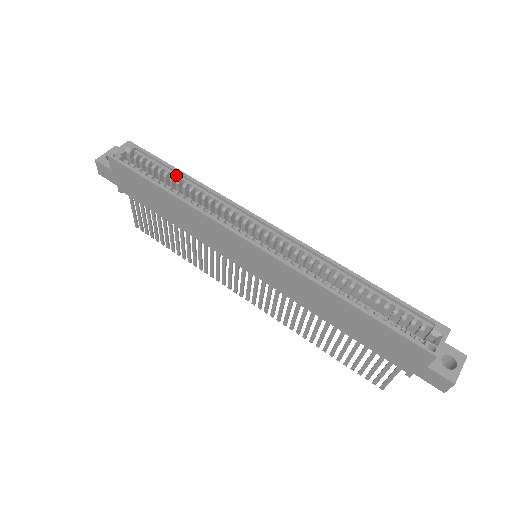
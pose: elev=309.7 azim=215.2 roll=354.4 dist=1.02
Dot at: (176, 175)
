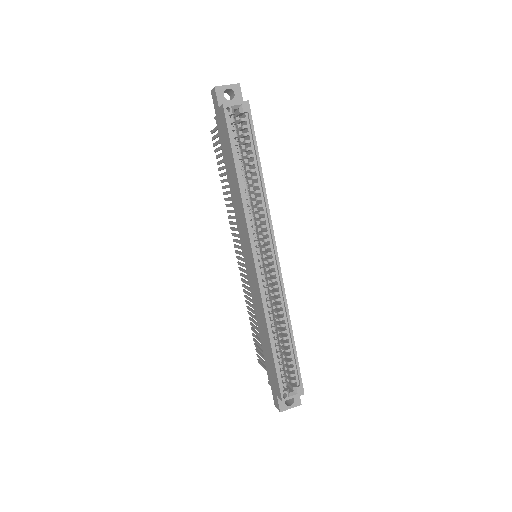
Dot at: (255, 163)
